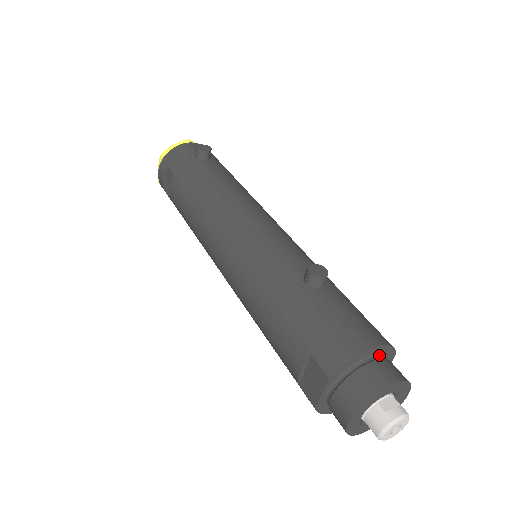
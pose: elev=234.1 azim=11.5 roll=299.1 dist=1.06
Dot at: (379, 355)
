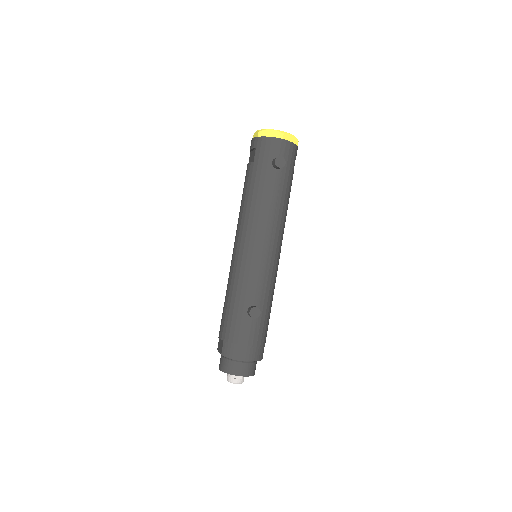
Dot at: occluded
